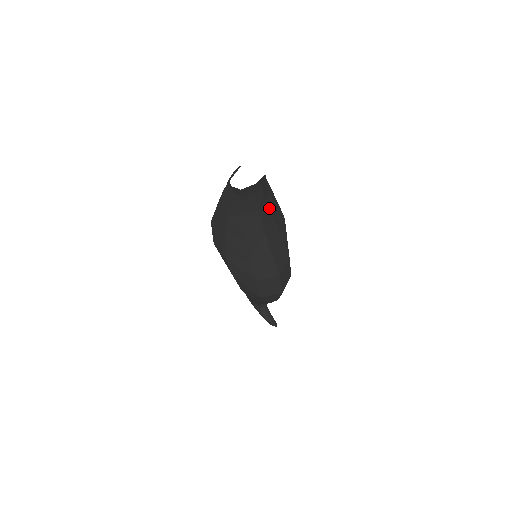
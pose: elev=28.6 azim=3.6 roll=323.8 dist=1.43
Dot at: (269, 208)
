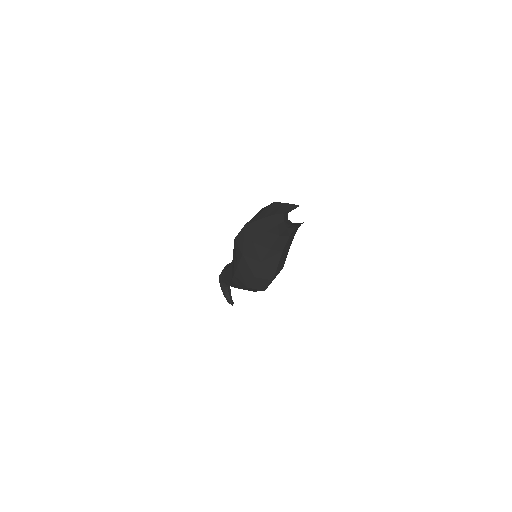
Dot at: (294, 235)
